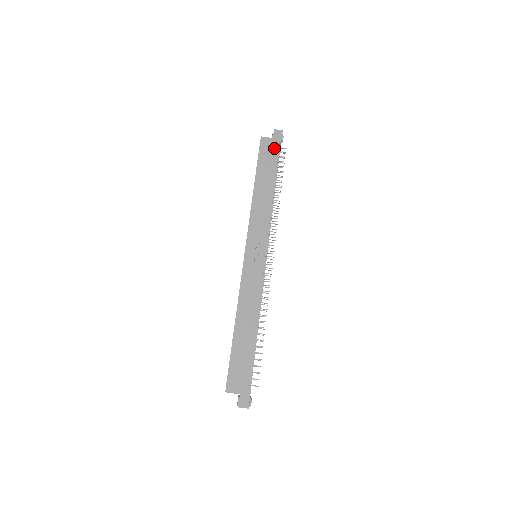
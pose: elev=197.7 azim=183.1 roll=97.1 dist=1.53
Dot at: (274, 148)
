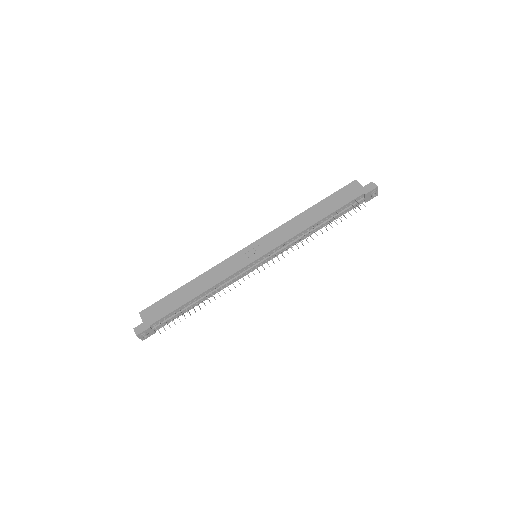
Dot at: (355, 194)
